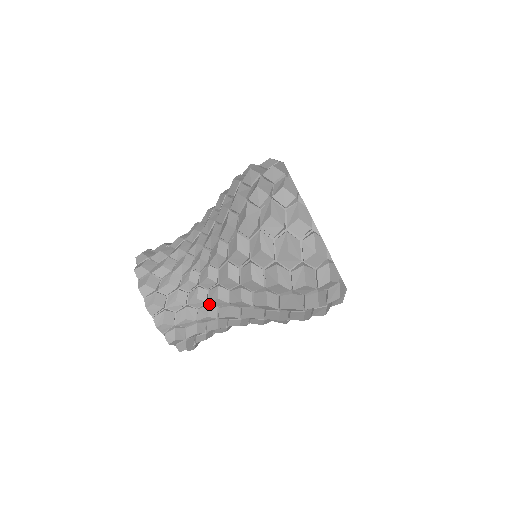
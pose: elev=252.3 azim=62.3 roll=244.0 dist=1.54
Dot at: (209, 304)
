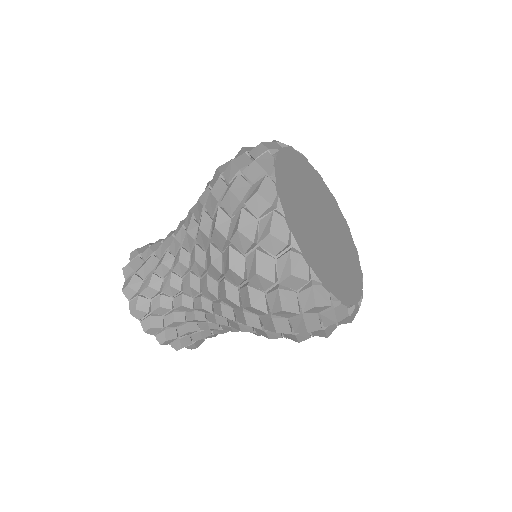
Dot at: (222, 328)
